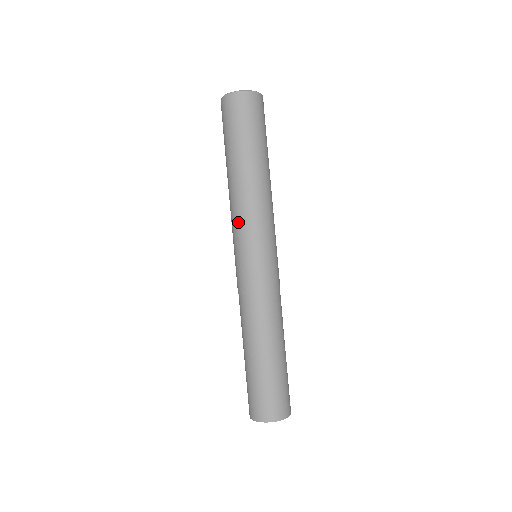
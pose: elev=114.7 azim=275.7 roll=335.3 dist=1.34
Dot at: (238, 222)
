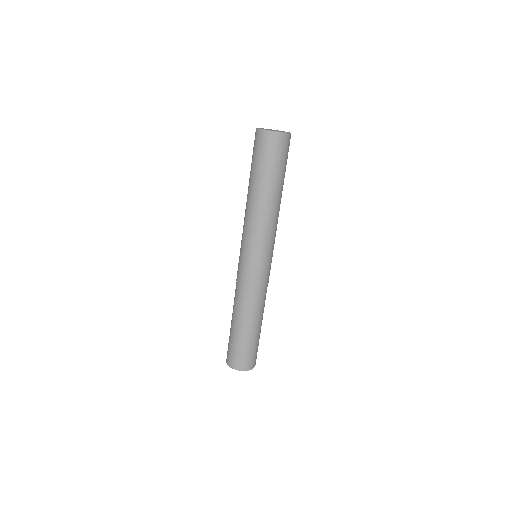
Dot at: (244, 231)
